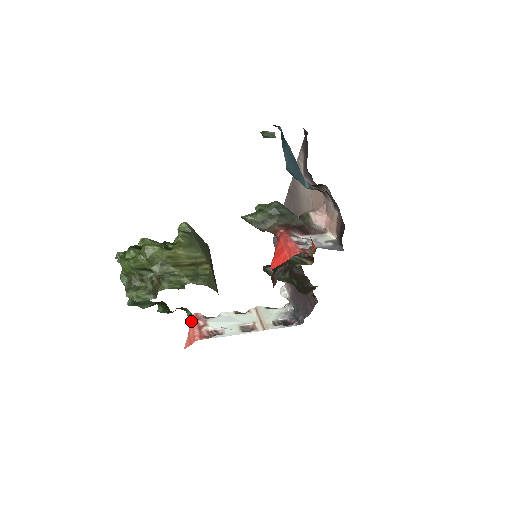
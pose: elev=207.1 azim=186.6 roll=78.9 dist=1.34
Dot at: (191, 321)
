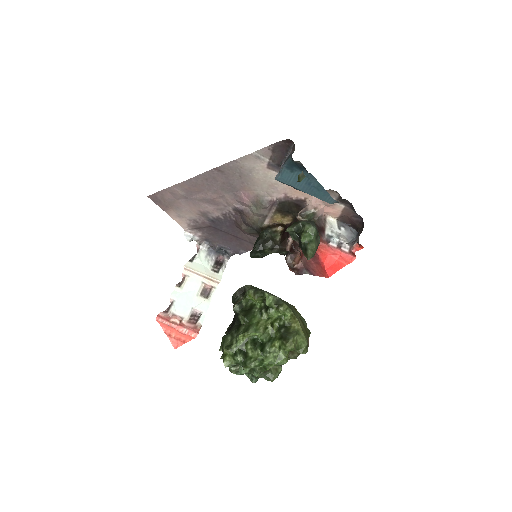
Dot at: (160, 325)
